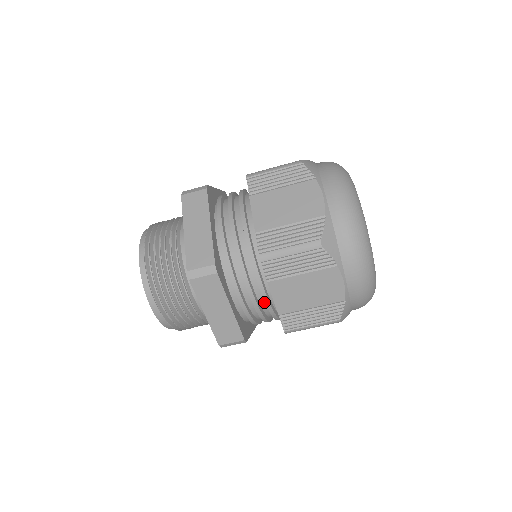
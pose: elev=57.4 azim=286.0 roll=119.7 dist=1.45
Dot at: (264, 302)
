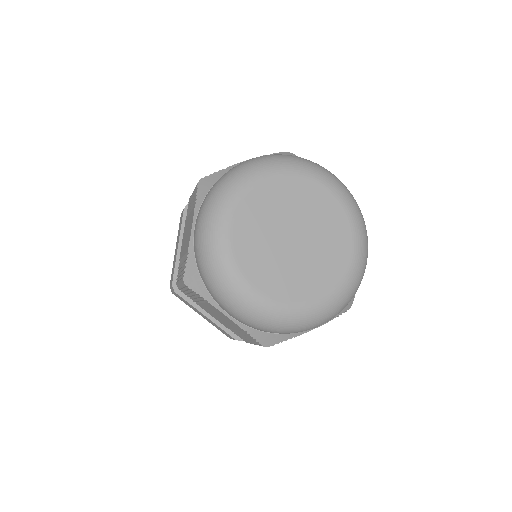
Dot at: occluded
